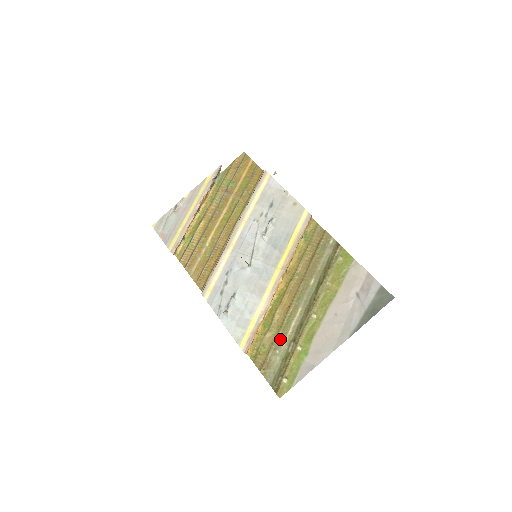
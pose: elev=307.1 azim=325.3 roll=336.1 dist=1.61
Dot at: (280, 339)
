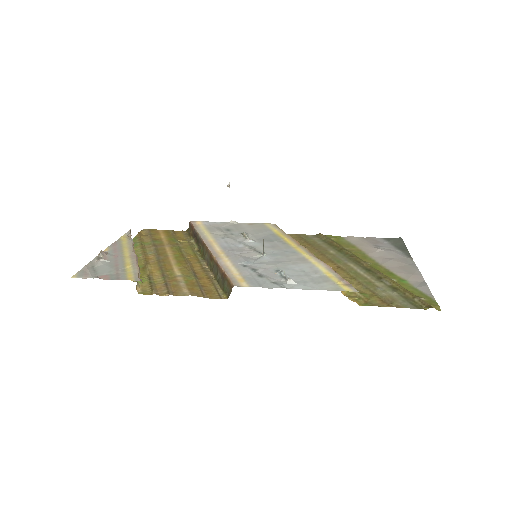
Dot at: (368, 283)
